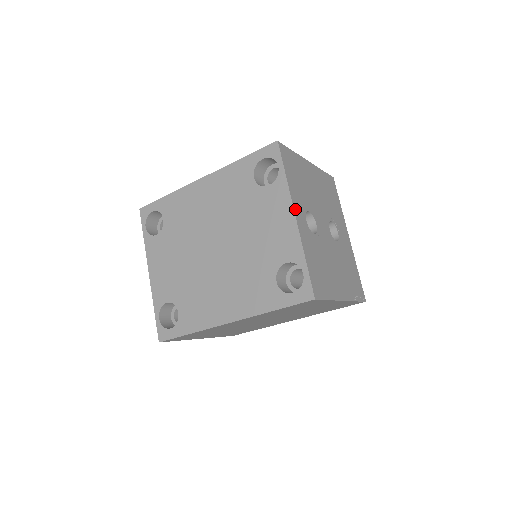
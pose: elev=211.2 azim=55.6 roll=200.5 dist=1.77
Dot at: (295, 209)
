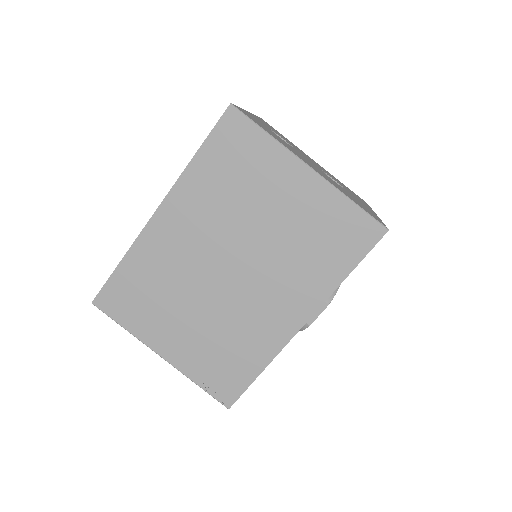
Dot at: occluded
